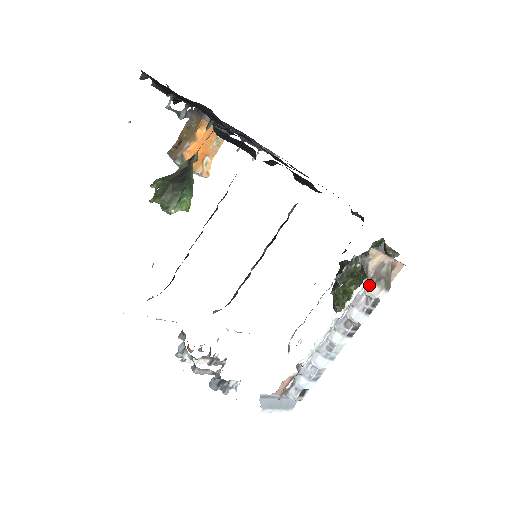
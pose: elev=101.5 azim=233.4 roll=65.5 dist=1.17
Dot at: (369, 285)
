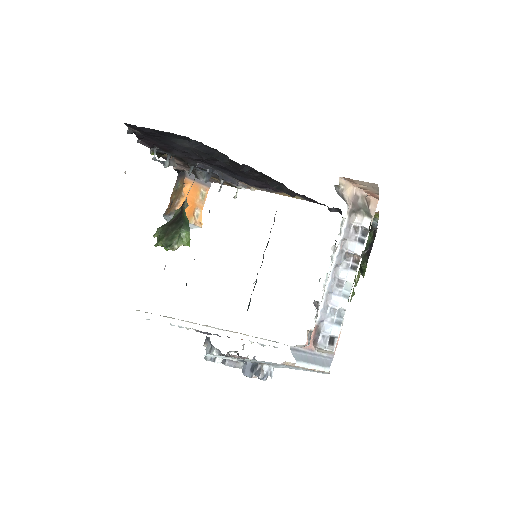
Dot at: (352, 217)
